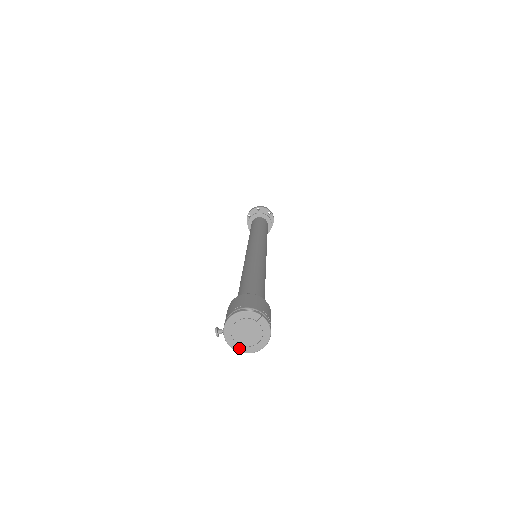
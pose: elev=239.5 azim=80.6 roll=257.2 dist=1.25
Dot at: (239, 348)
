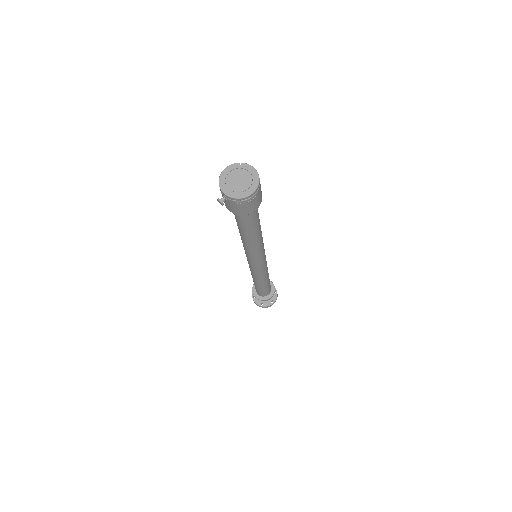
Dot at: (242, 195)
